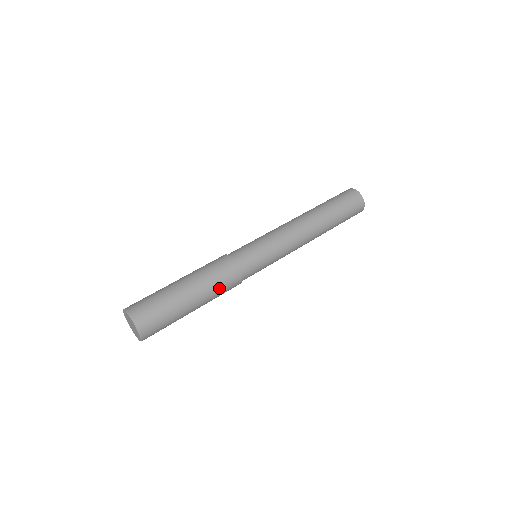
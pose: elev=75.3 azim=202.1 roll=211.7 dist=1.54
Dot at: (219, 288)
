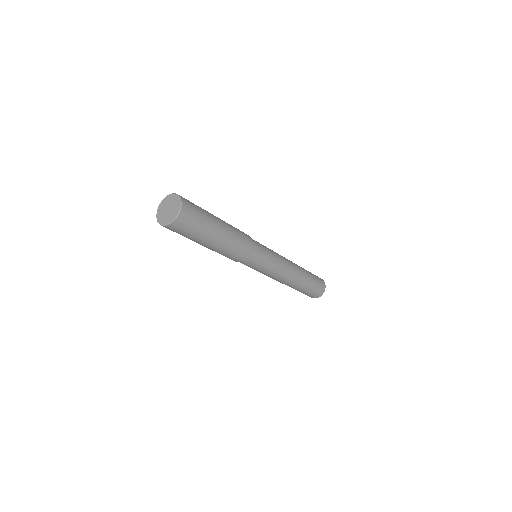
Dot at: (234, 246)
